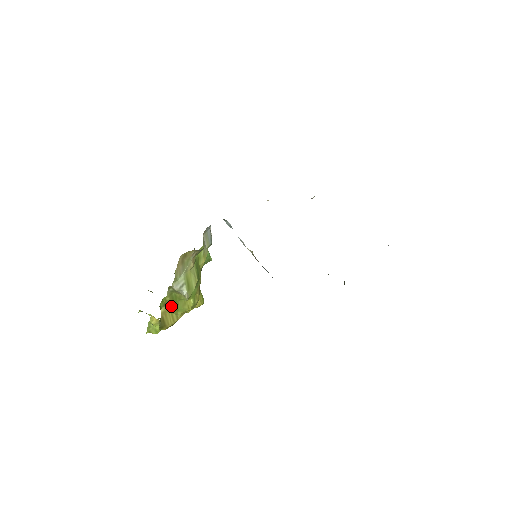
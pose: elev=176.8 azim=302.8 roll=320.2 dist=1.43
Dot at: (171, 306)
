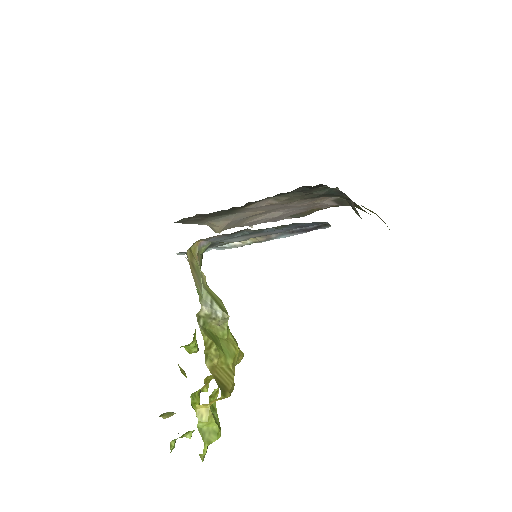
Dot at: (215, 352)
